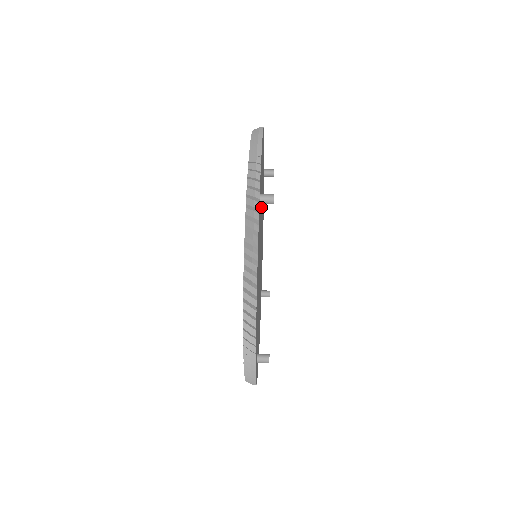
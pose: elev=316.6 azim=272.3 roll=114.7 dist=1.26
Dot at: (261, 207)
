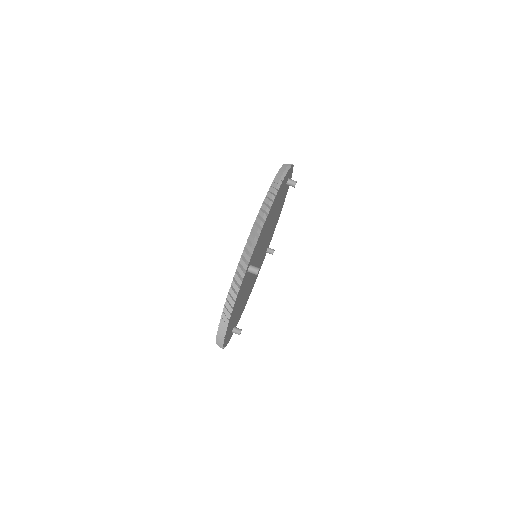
Dot at: occluded
